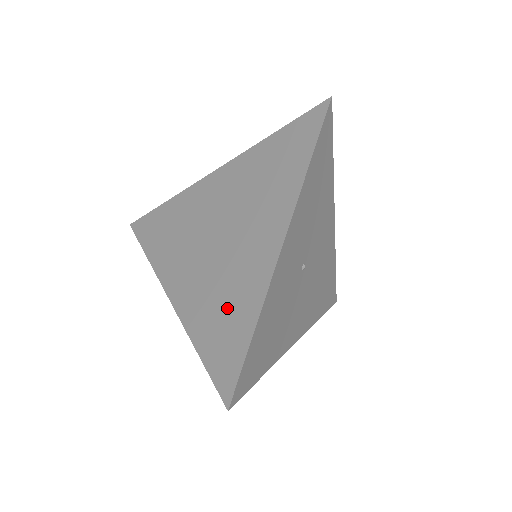
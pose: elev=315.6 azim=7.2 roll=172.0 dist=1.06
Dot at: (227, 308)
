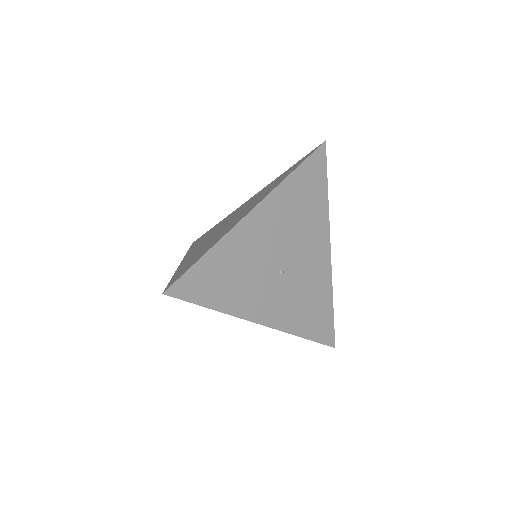
Dot at: occluded
